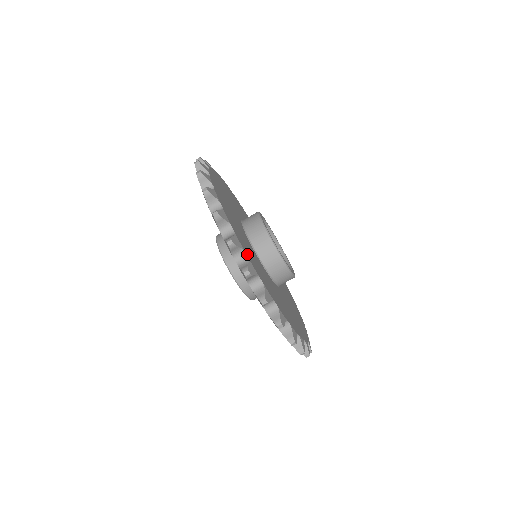
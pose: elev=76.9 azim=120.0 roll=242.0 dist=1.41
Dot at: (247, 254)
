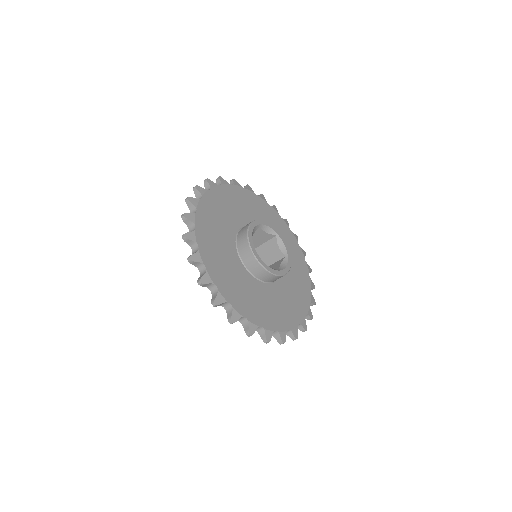
Dot at: (246, 315)
